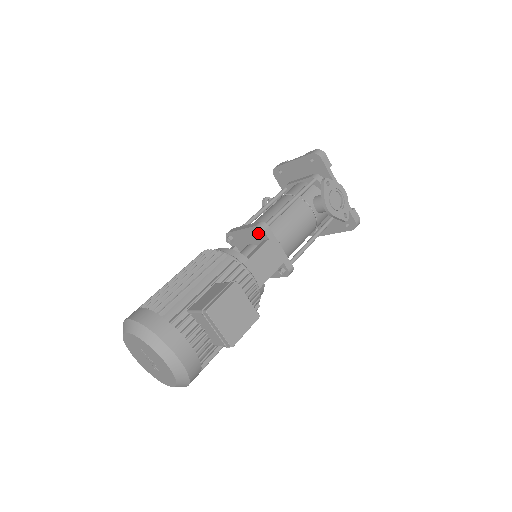
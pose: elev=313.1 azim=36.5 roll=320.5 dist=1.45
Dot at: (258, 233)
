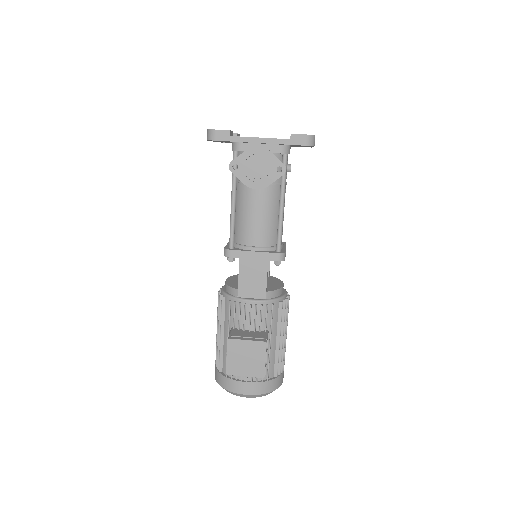
Dot at: (229, 261)
